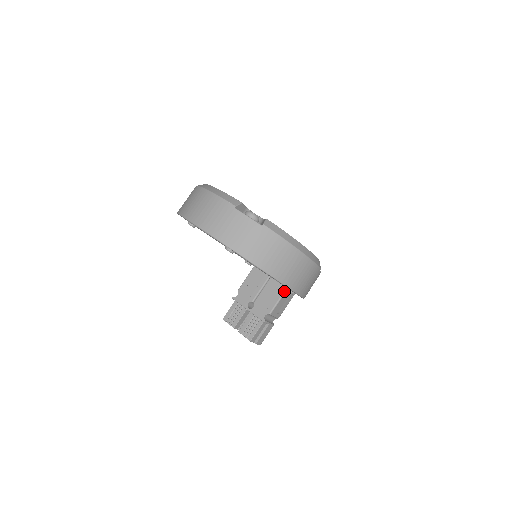
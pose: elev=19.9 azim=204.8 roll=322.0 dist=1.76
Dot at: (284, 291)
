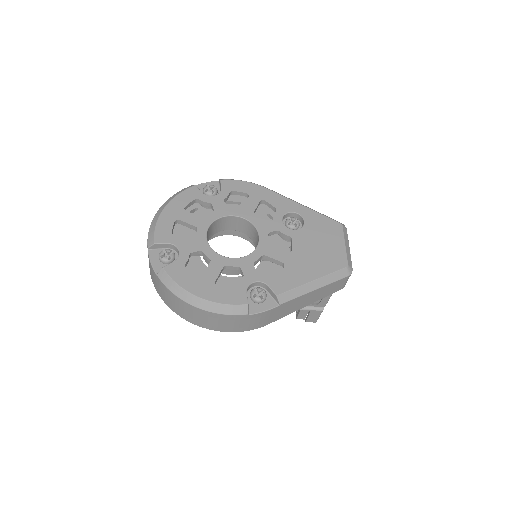
Dot at: occluded
